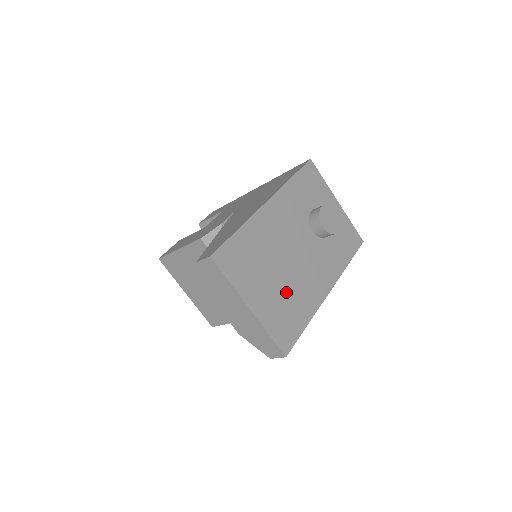
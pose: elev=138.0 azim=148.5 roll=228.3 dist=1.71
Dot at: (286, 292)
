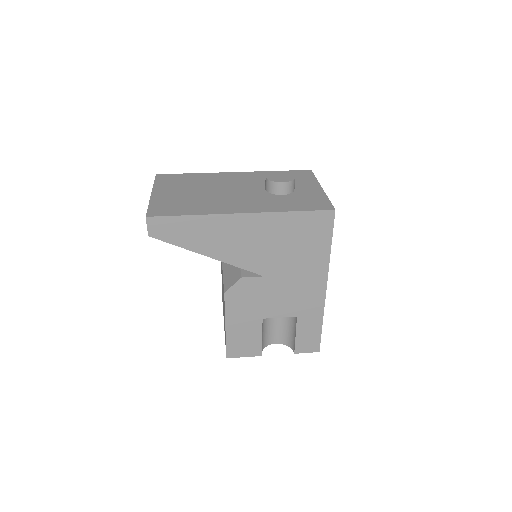
Dot at: (193, 199)
